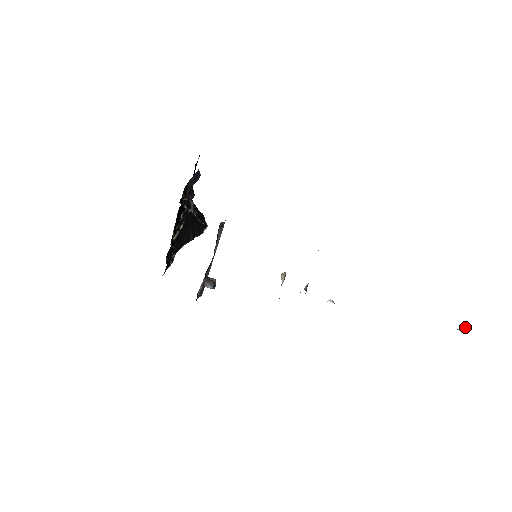
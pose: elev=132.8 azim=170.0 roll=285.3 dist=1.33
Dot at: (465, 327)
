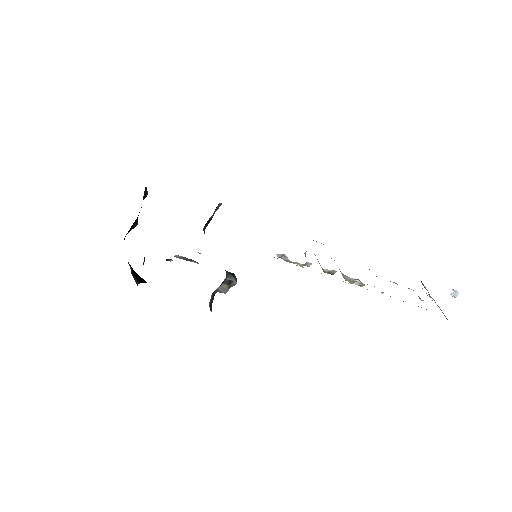
Dot at: (455, 290)
